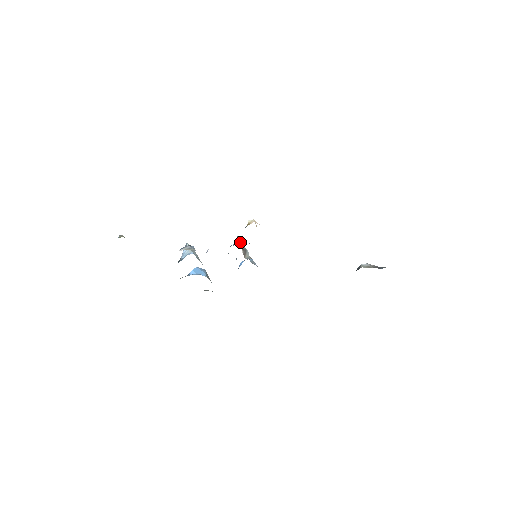
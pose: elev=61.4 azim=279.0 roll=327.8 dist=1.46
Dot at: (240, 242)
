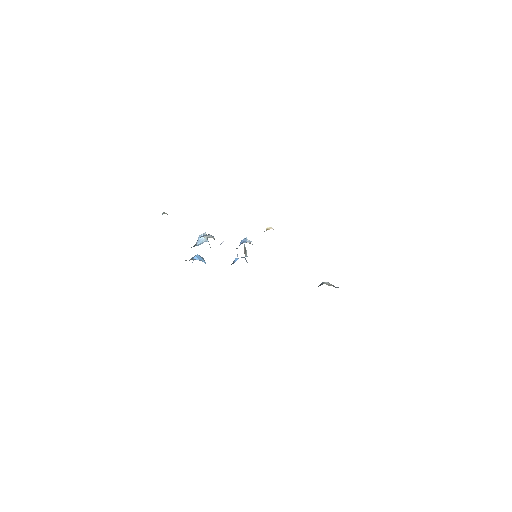
Dot at: (247, 242)
